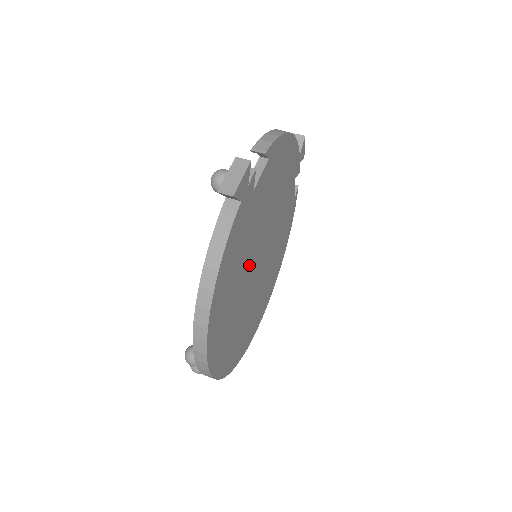
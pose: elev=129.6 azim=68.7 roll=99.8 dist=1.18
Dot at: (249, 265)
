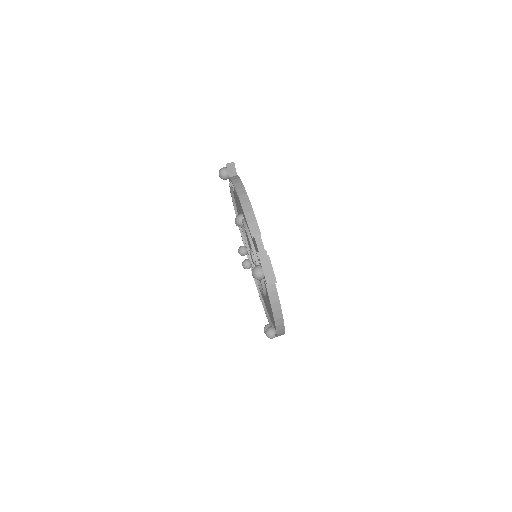
Dot at: occluded
